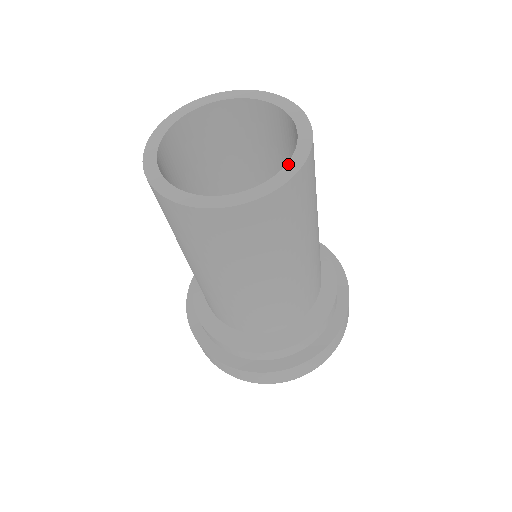
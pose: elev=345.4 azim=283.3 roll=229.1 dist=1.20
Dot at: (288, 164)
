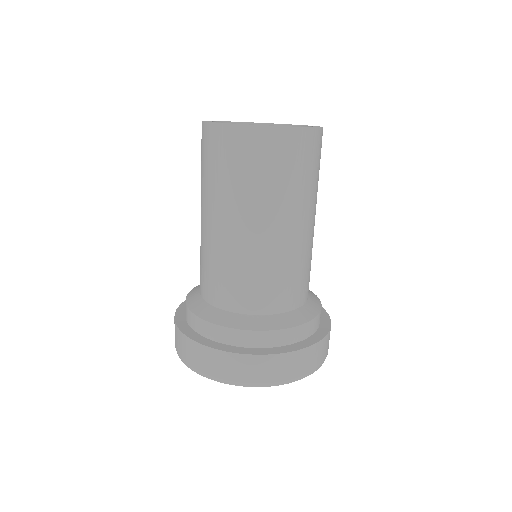
Dot at: (313, 126)
